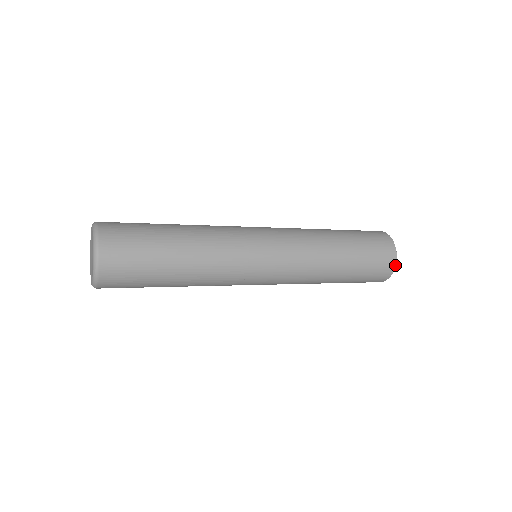
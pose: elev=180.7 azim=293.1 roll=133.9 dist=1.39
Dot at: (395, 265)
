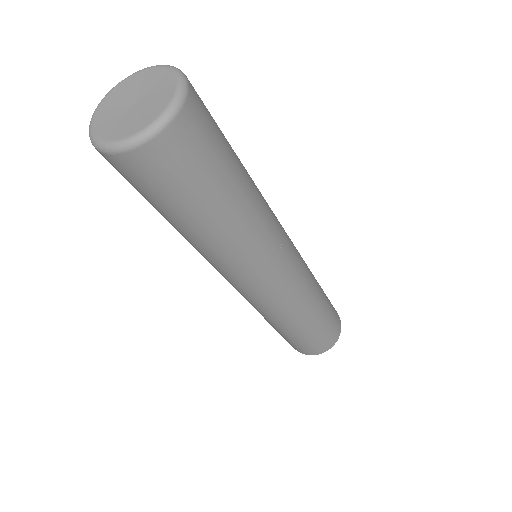
Dot at: occluded
